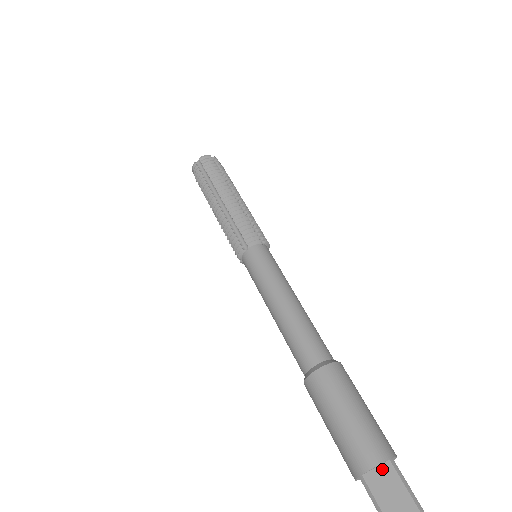
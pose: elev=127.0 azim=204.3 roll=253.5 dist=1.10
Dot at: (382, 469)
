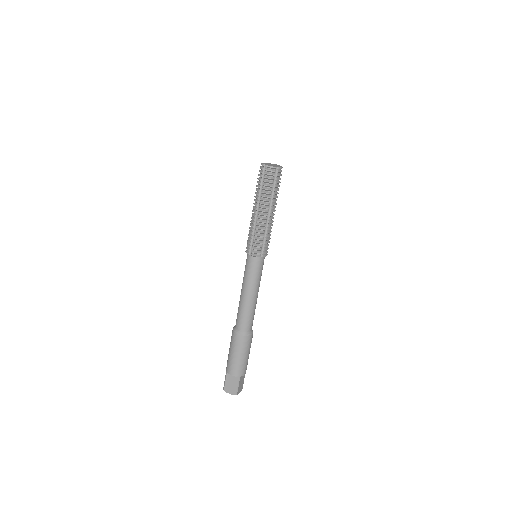
Dot at: (234, 376)
